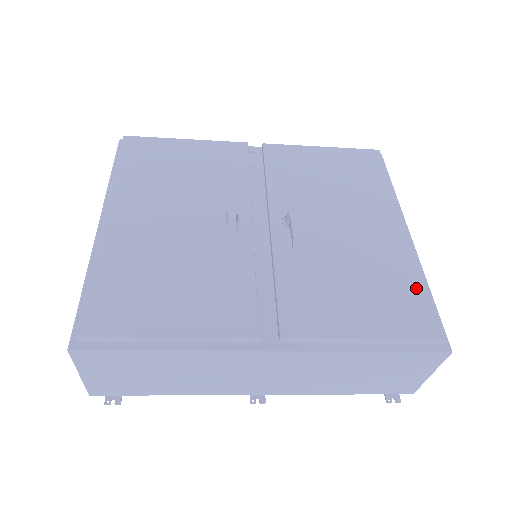
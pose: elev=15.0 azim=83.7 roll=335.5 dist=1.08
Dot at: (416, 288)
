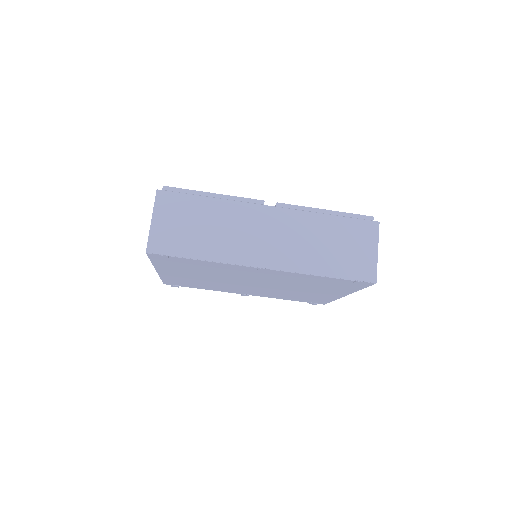
Dot at: occluded
